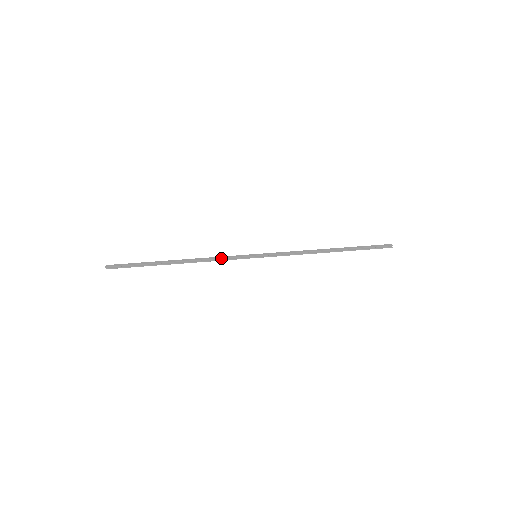
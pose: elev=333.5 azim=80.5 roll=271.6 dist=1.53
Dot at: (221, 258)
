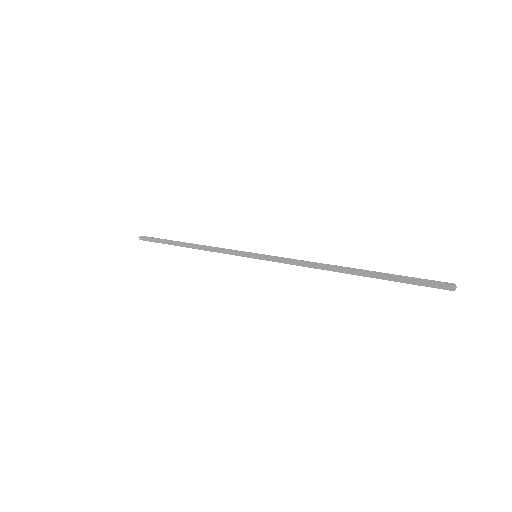
Dot at: (221, 250)
